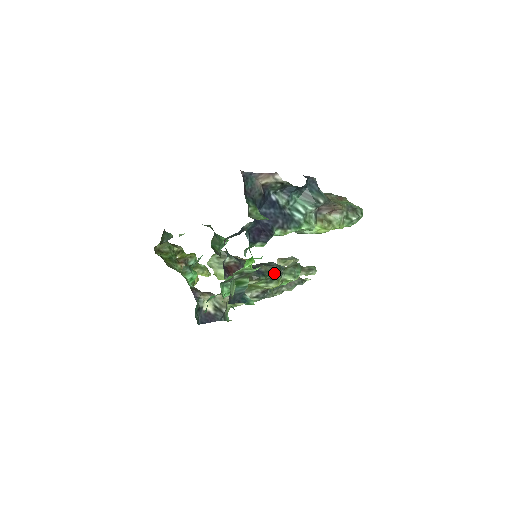
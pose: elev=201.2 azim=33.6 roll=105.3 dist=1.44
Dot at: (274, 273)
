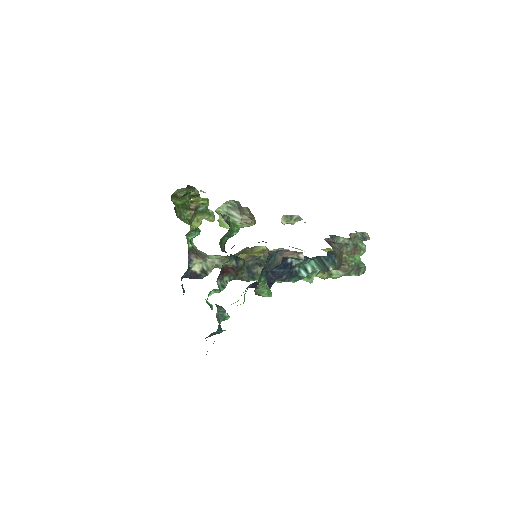
Dot at: occluded
